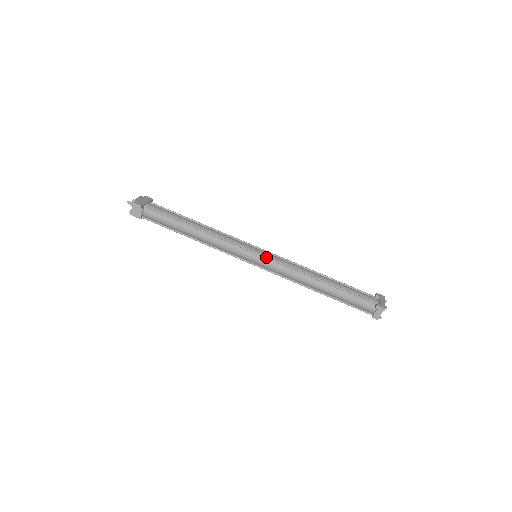
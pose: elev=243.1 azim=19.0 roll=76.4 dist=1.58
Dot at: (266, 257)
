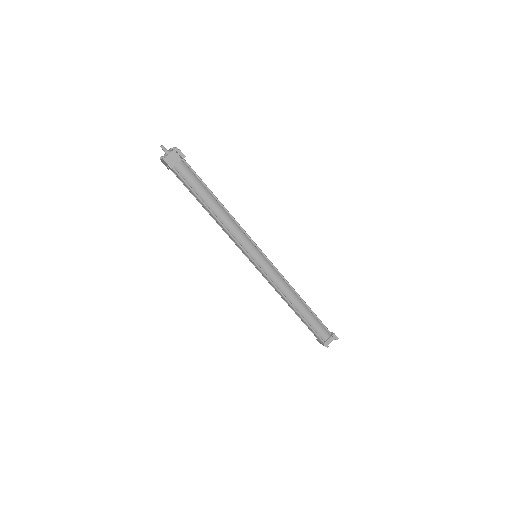
Dot at: (269, 260)
